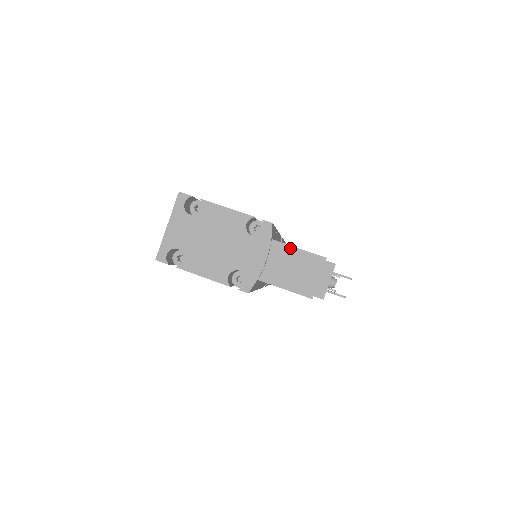
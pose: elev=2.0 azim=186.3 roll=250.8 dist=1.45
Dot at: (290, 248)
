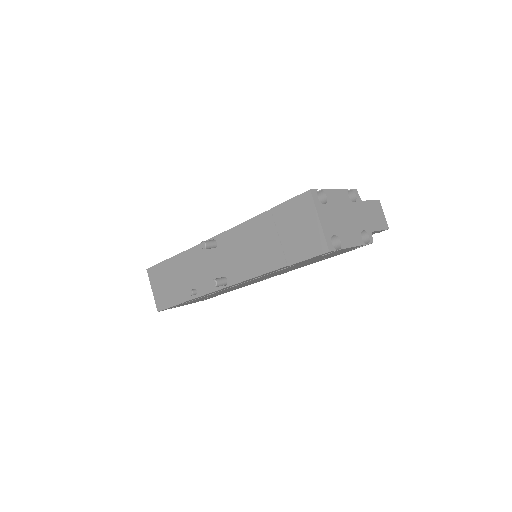
Dot at: (367, 202)
